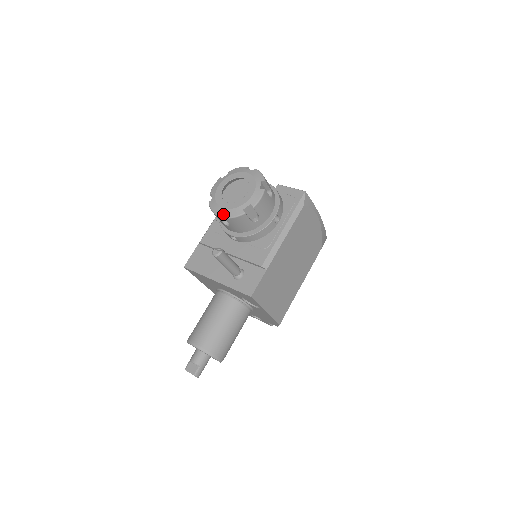
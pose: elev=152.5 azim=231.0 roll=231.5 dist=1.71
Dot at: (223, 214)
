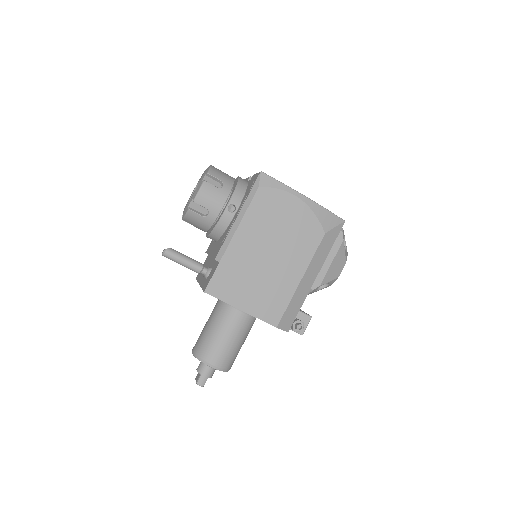
Dot at: occluded
